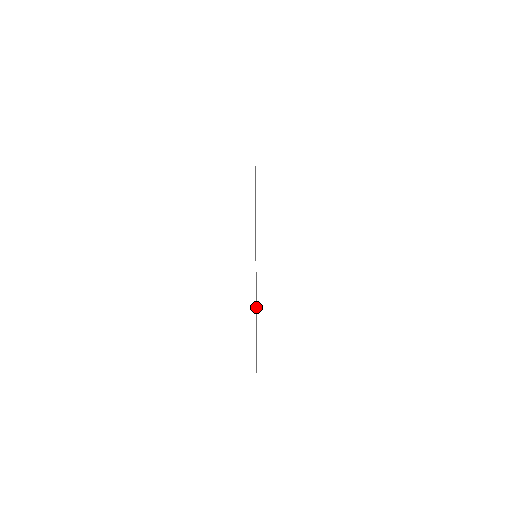
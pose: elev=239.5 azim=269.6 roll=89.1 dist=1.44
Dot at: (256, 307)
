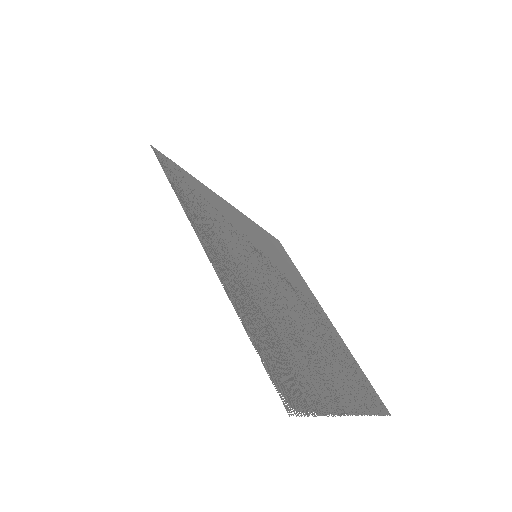
Dot at: (302, 329)
